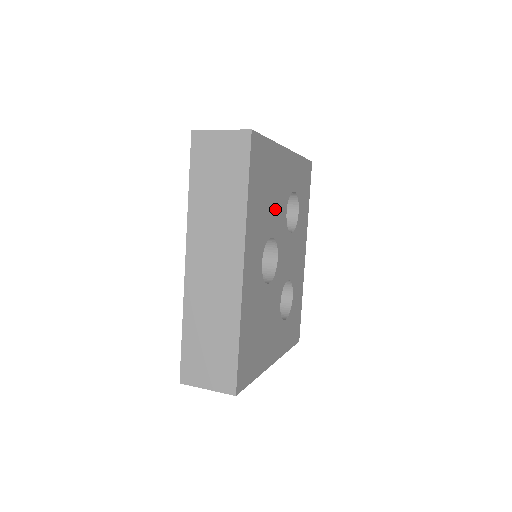
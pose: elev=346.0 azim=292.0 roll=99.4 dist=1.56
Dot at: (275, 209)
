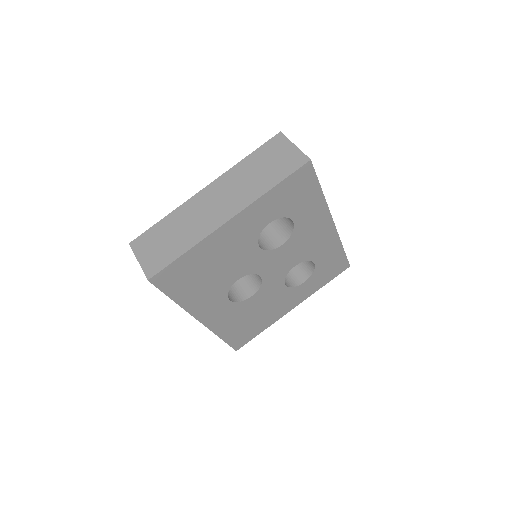
Dot at: (232, 266)
